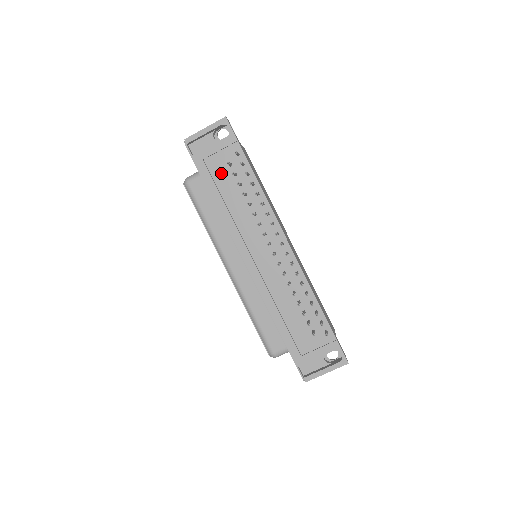
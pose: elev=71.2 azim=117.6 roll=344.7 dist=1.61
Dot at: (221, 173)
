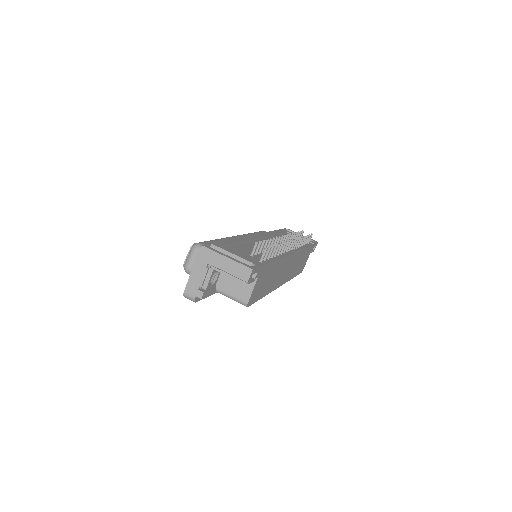
Dot at: occluded
